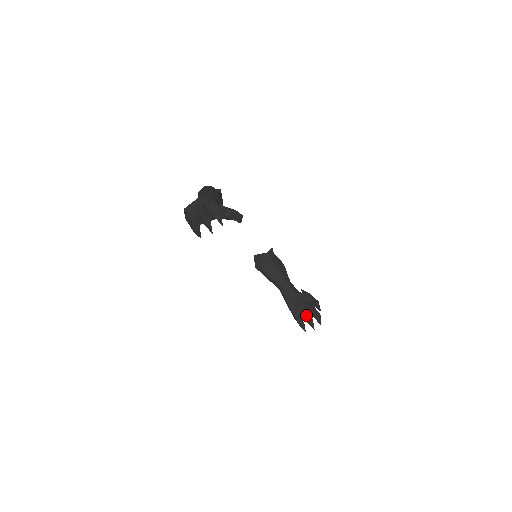
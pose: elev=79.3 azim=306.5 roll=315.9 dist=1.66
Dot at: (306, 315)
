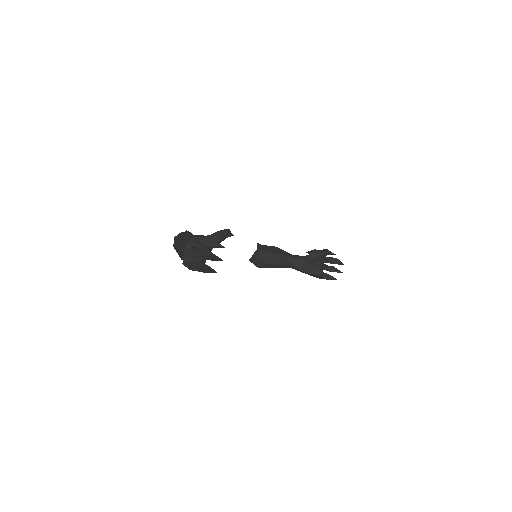
Dot at: (326, 268)
